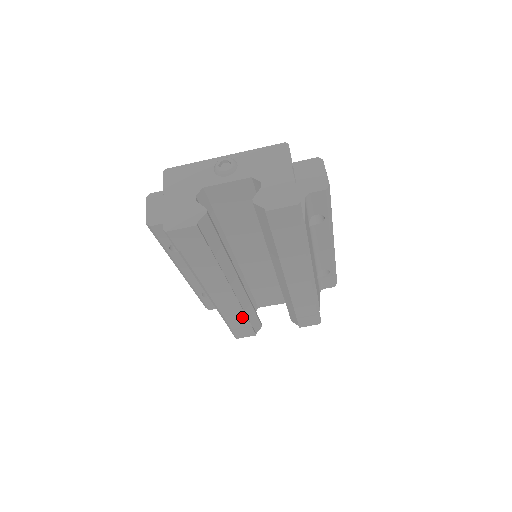
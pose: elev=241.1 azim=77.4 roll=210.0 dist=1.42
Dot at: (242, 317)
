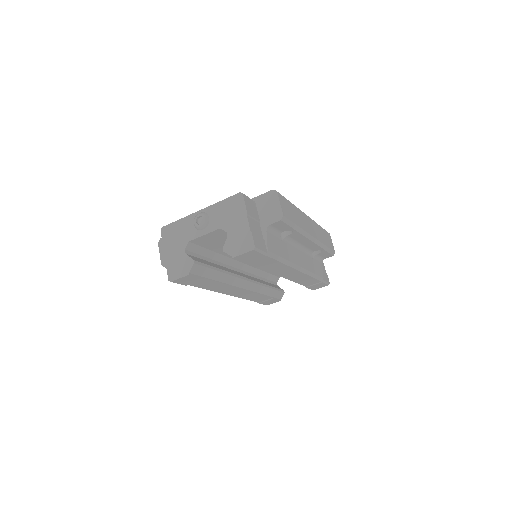
Dot at: (261, 296)
